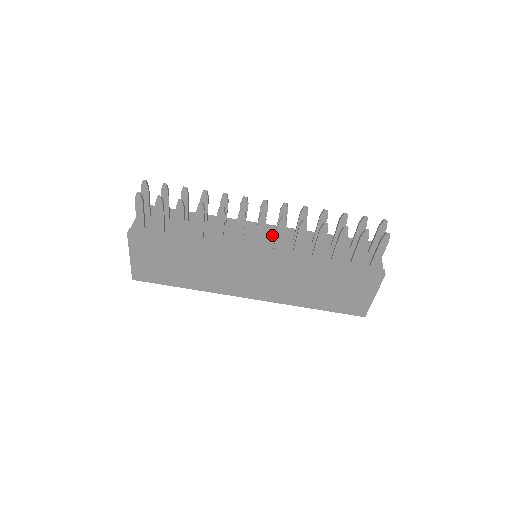
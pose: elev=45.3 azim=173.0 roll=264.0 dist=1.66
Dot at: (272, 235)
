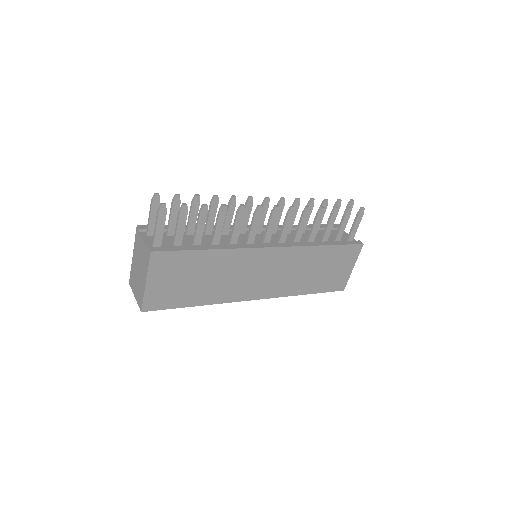
Dot at: occluded
